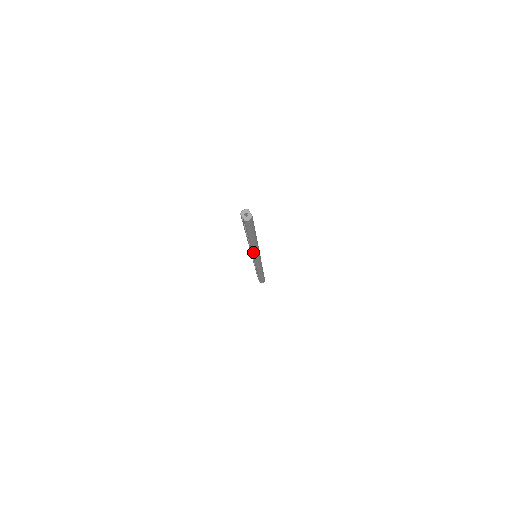
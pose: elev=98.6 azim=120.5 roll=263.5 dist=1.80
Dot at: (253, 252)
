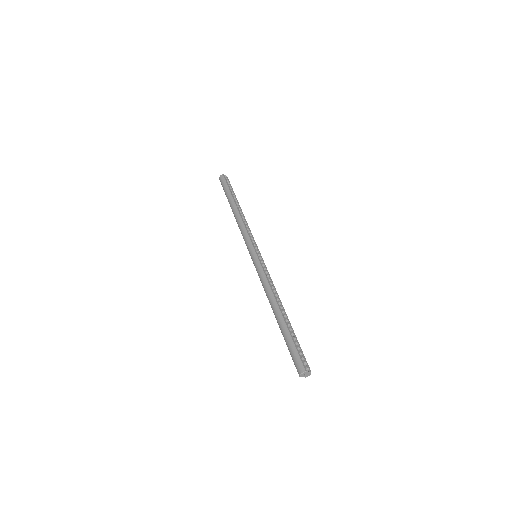
Dot at: occluded
